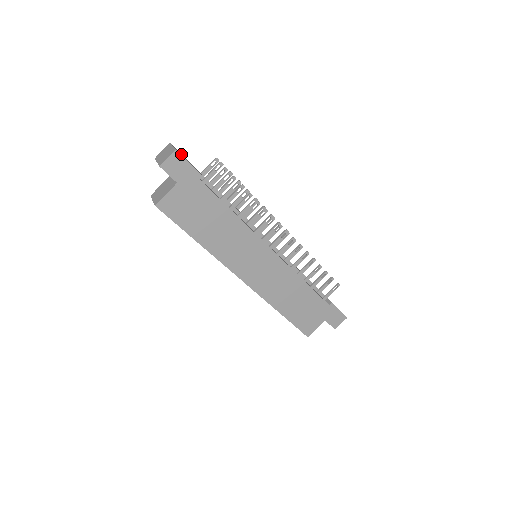
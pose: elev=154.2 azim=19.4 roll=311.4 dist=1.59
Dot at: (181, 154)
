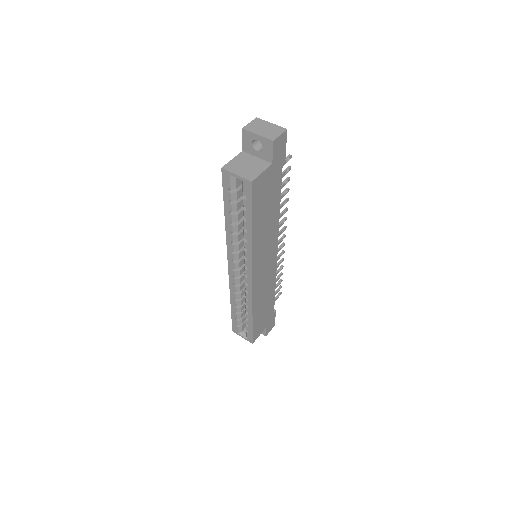
Dot at: occluded
